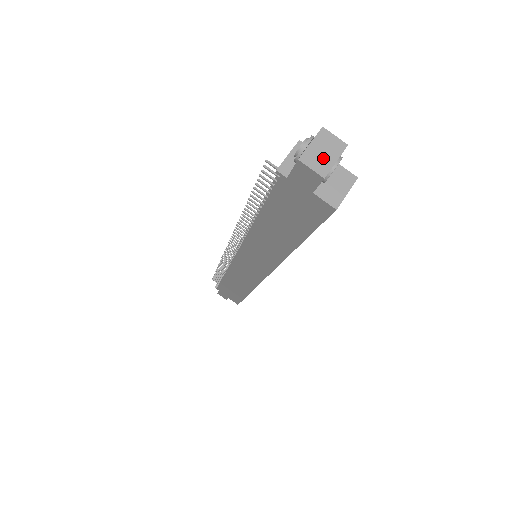
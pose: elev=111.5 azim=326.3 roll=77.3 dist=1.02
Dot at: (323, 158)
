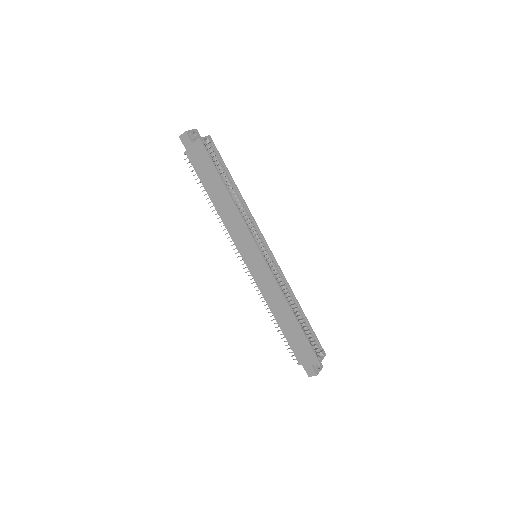
Dot at: occluded
